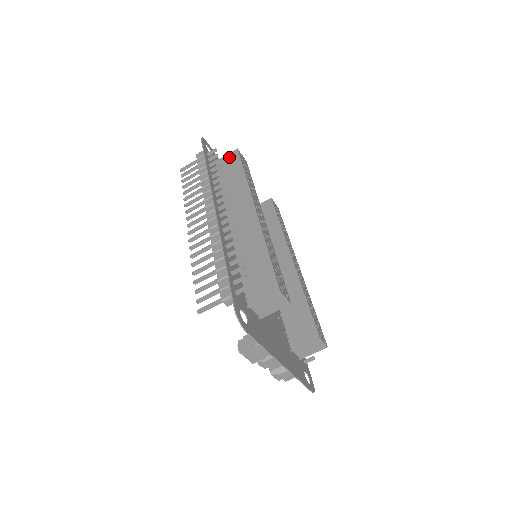
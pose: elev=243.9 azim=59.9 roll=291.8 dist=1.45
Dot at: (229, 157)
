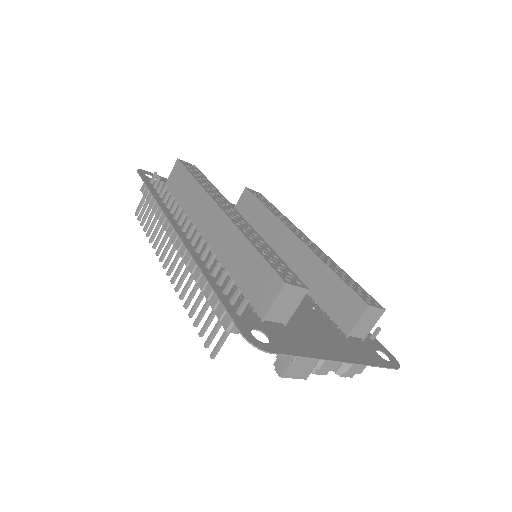
Dot at: (174, 172)
